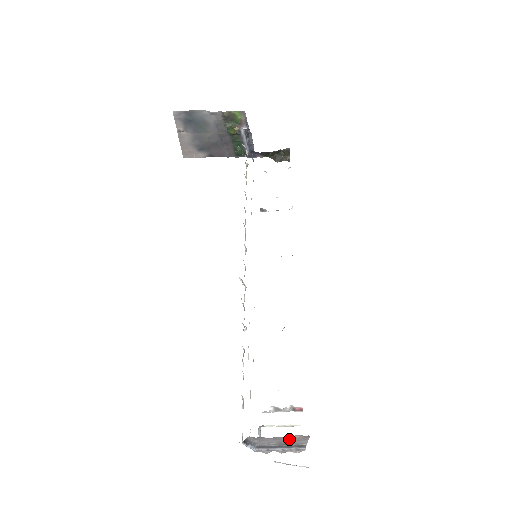
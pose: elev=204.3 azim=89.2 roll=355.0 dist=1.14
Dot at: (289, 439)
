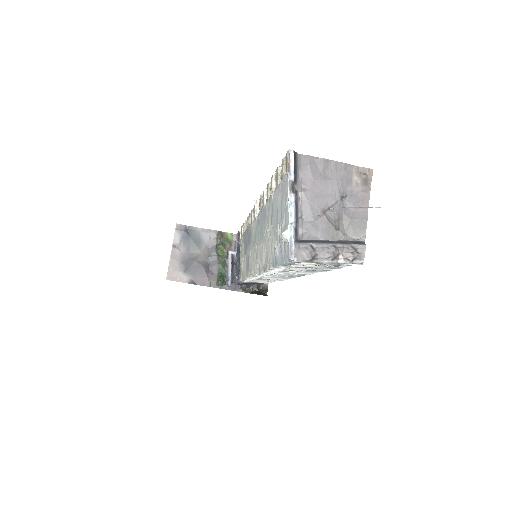
Dot at: (344, 200)
